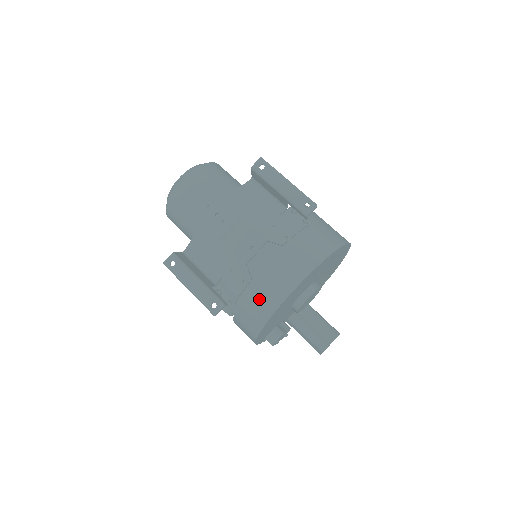
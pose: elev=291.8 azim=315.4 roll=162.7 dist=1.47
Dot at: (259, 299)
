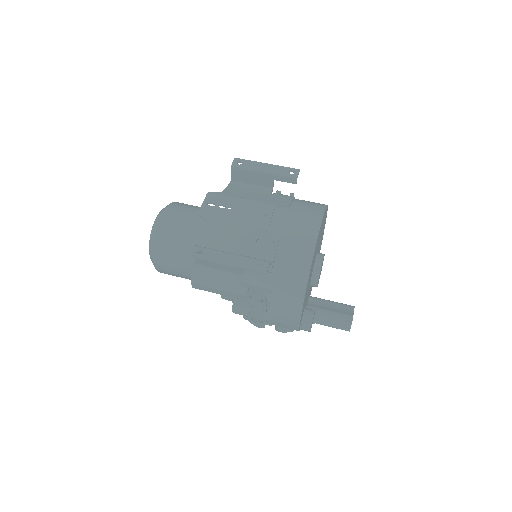
Dot at: (294, 252)
